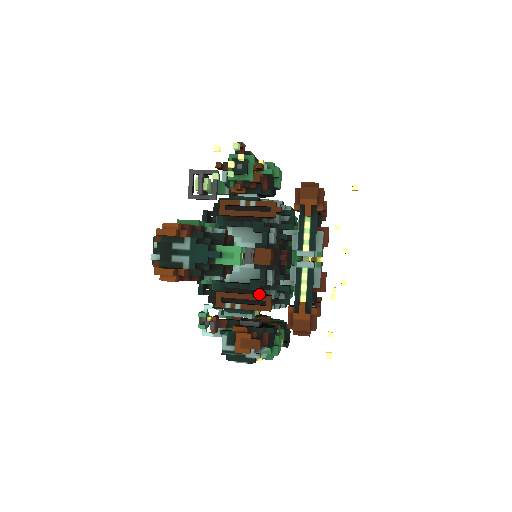
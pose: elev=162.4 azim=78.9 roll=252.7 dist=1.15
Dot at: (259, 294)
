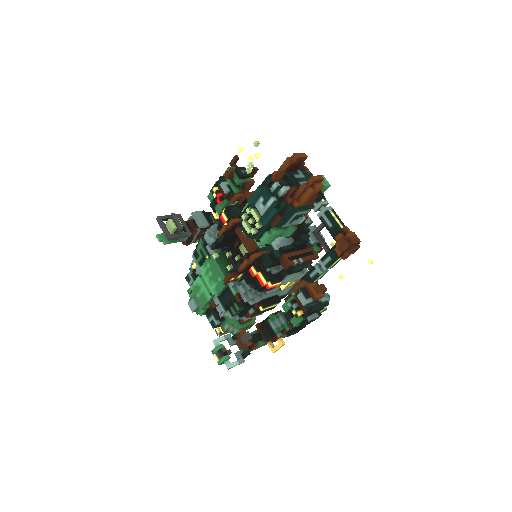
Dot at: occluded
